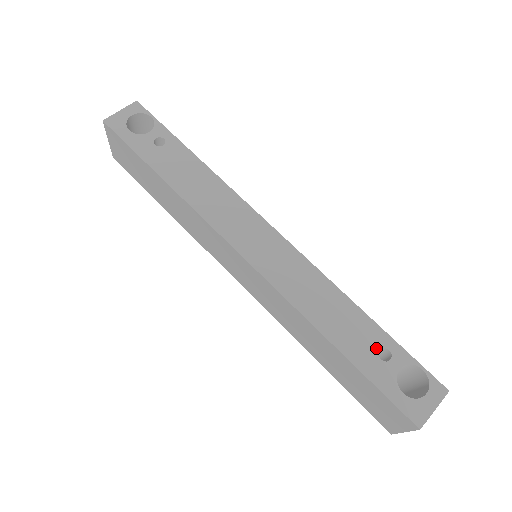
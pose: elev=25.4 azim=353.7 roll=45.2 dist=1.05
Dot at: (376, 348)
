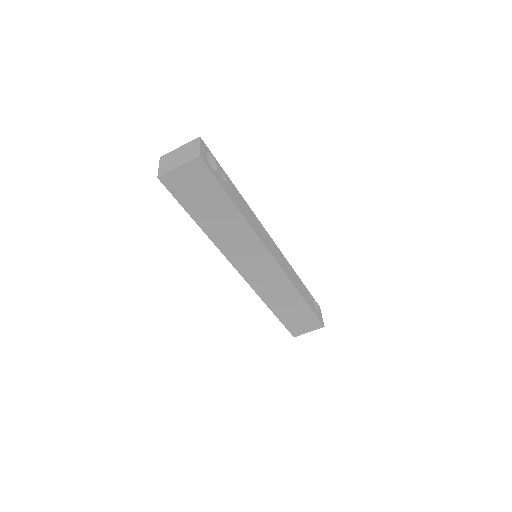
Dot at: (308, 296)
